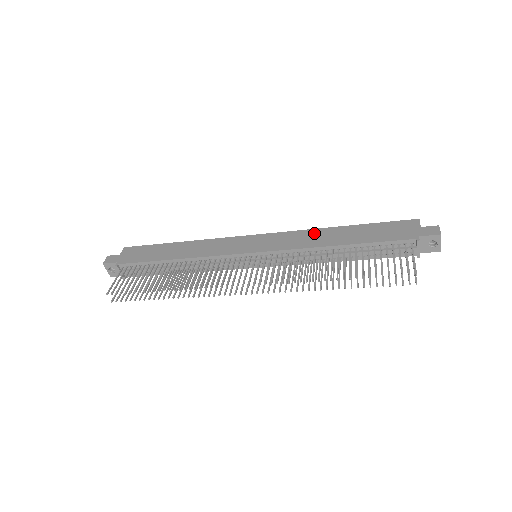
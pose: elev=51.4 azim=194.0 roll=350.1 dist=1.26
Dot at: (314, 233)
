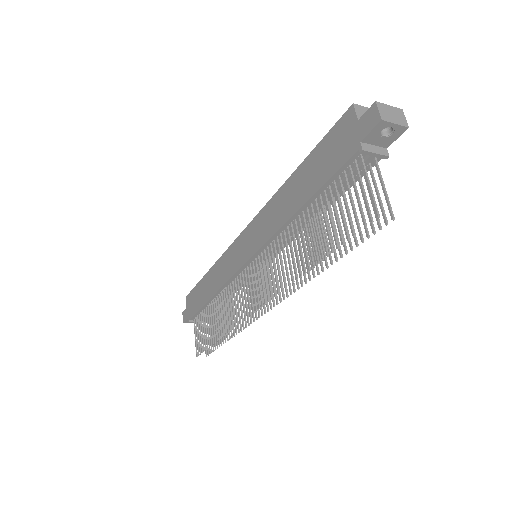
Dot at: (275, 202)
